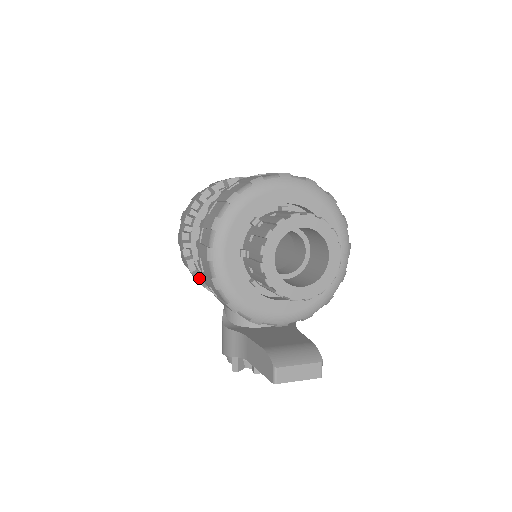
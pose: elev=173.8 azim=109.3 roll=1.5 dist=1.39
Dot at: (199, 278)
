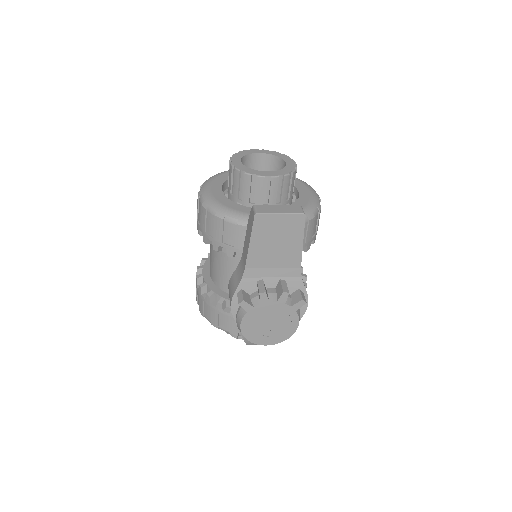
Dot at: (213, 302)
